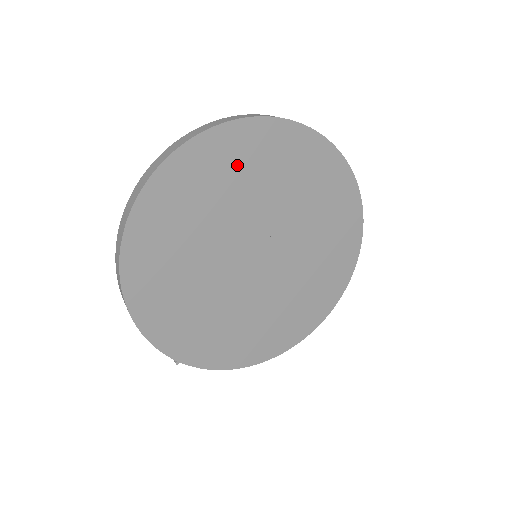
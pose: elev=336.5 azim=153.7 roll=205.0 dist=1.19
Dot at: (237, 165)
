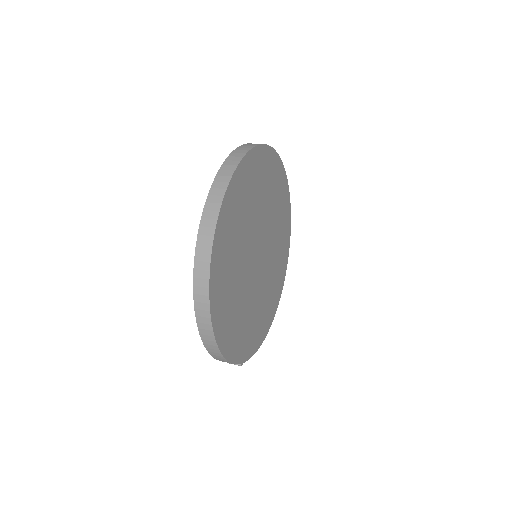
Dot at: (244, 197)
